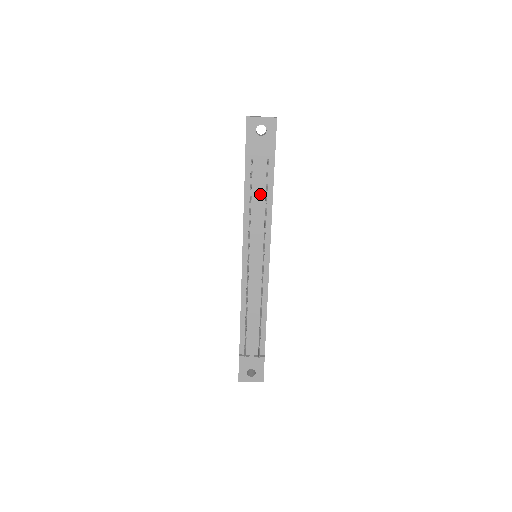
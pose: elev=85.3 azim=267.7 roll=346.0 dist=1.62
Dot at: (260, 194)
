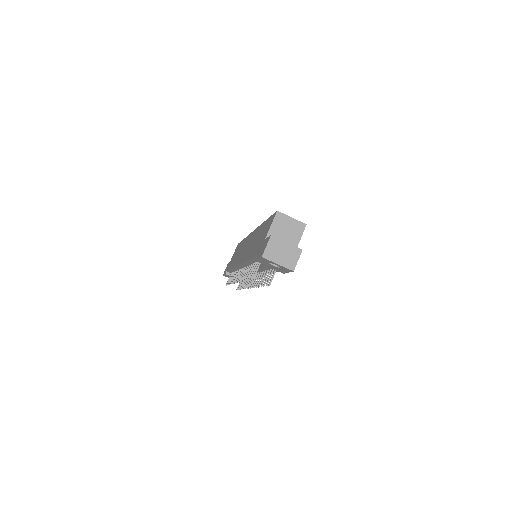
Dot at: (262, 270)
